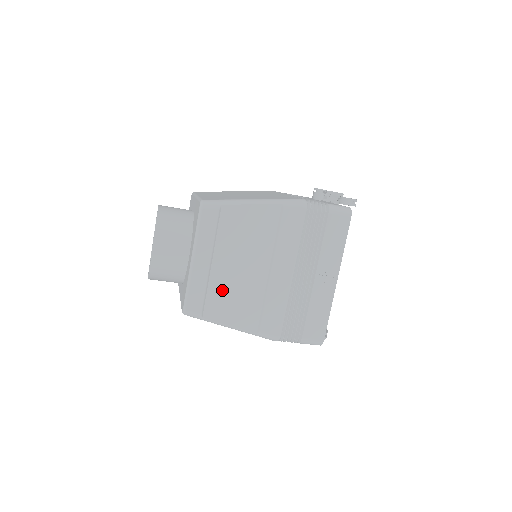
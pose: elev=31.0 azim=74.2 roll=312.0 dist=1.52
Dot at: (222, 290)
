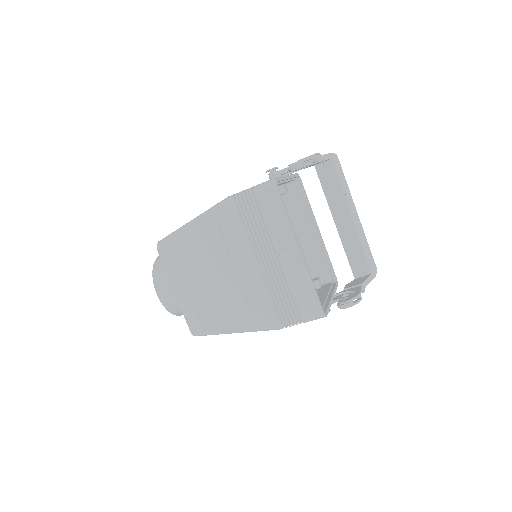
Dot at: (209, 305)
